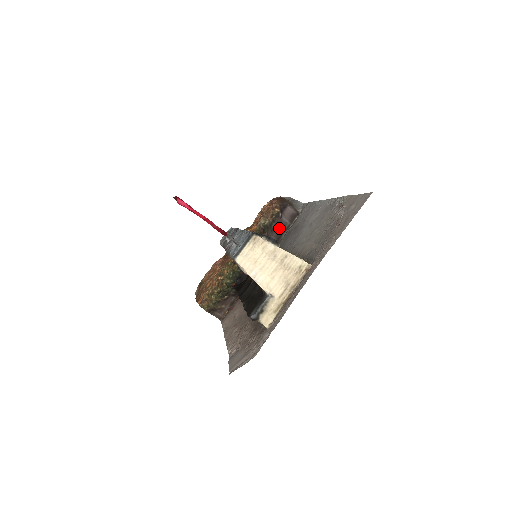
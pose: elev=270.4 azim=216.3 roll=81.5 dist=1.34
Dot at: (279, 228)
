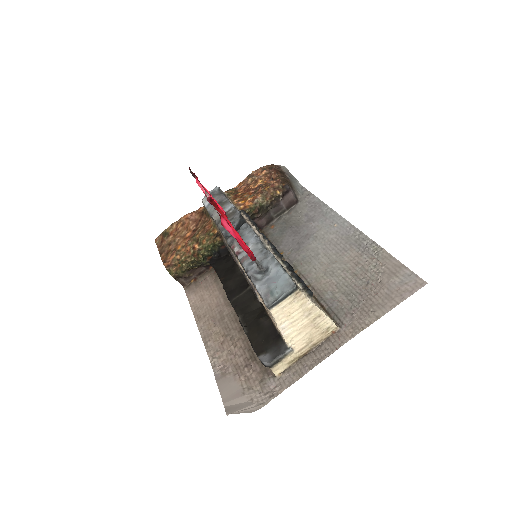
Dot at: (273, 211)
